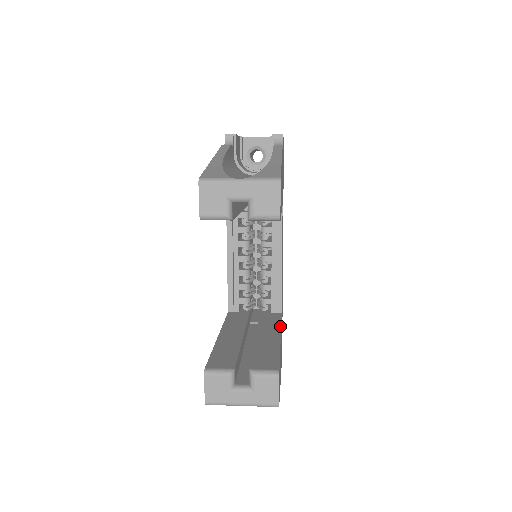
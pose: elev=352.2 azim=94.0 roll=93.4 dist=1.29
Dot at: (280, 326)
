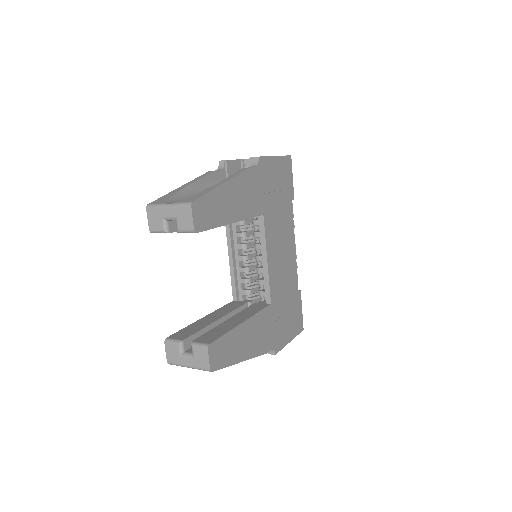
Dot at: (255, 314)
